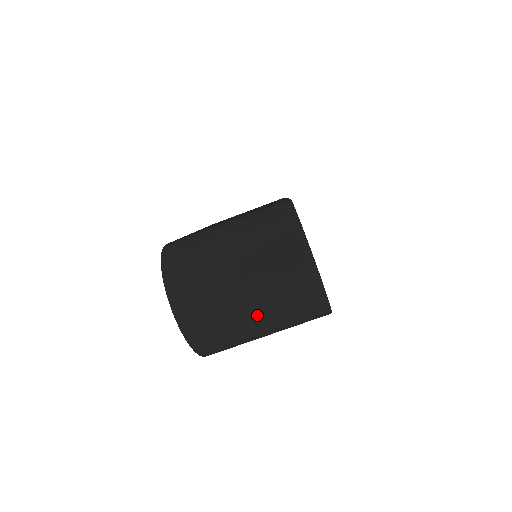
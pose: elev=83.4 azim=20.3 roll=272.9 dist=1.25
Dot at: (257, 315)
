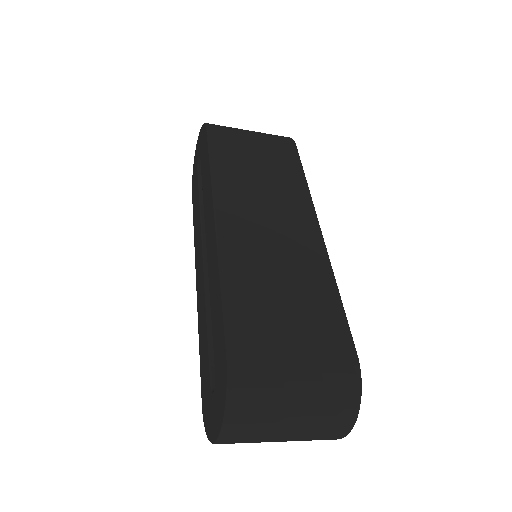
Dot at: occluded
